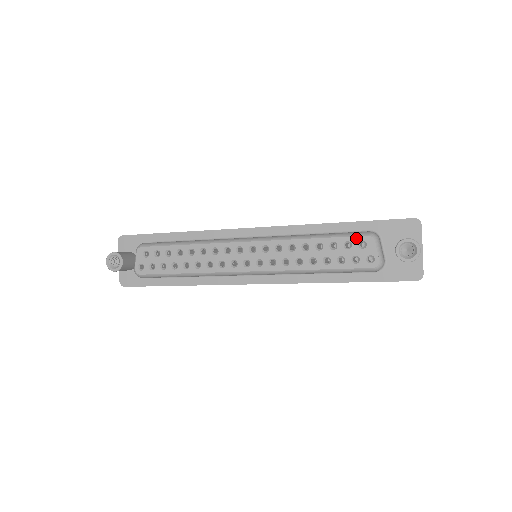
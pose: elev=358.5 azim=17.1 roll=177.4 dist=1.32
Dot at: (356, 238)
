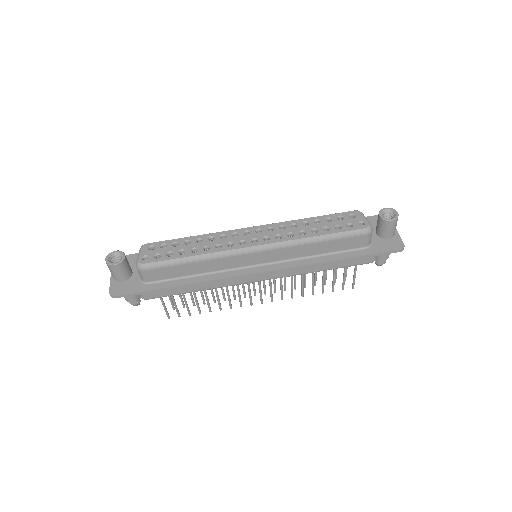
Dot at: (346, 213)
